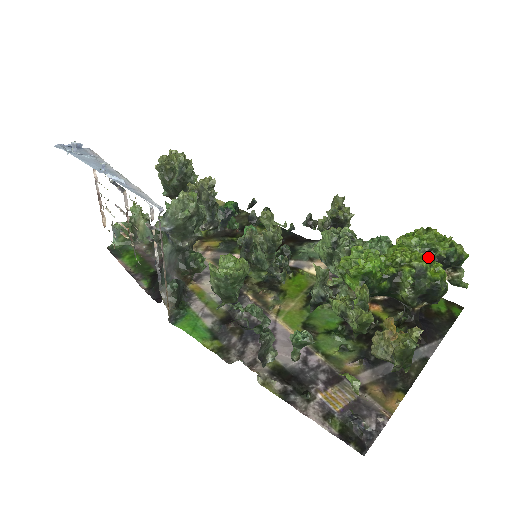
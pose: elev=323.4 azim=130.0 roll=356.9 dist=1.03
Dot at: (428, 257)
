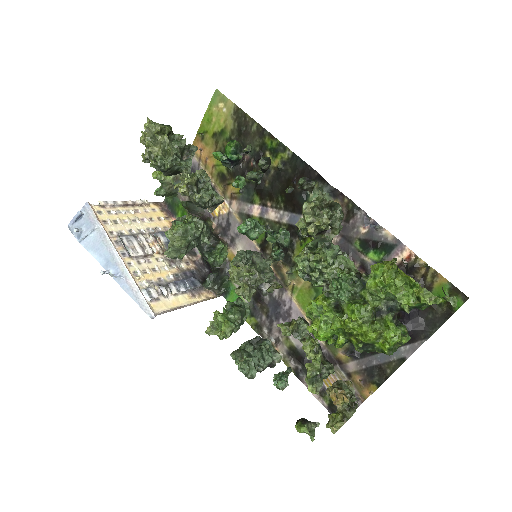
Dot at: (374, 336)
